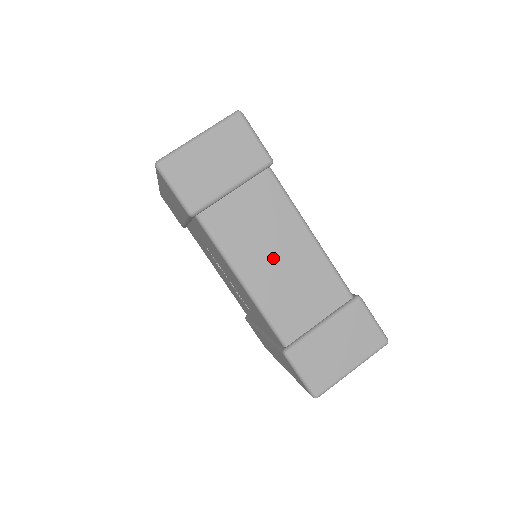
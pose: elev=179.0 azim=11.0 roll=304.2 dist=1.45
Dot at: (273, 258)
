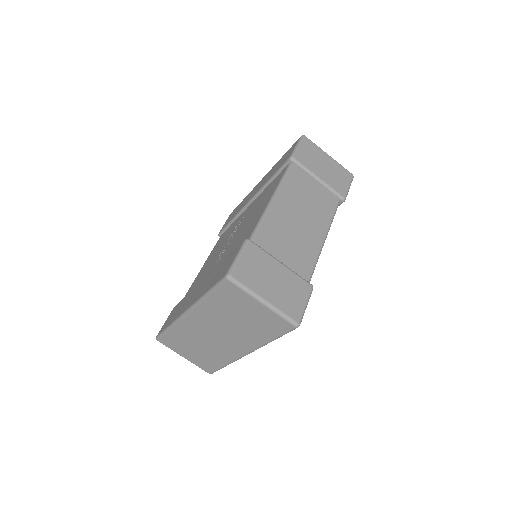
Dot at: (298, 215)
